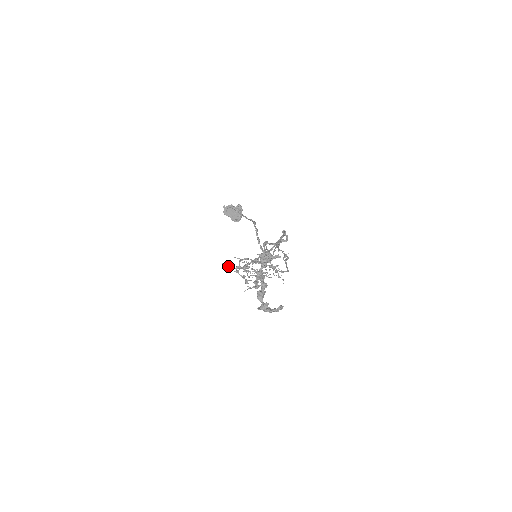
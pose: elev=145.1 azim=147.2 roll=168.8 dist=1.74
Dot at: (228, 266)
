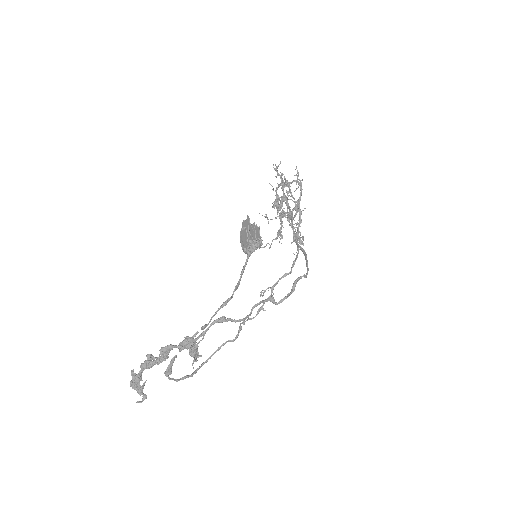
Dot at: (277, 170)
